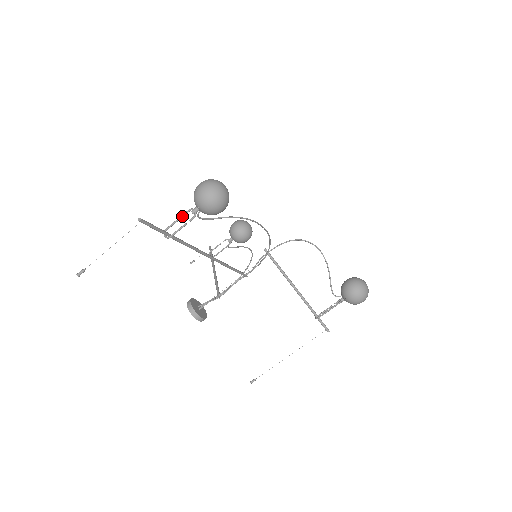
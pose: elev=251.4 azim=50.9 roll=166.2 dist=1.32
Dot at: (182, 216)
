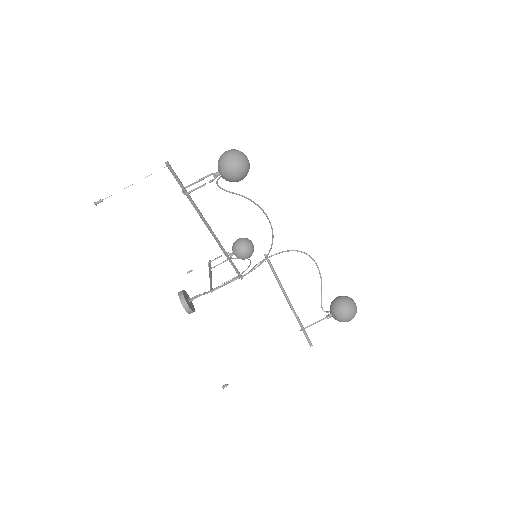
Dot at: (203, 178)
